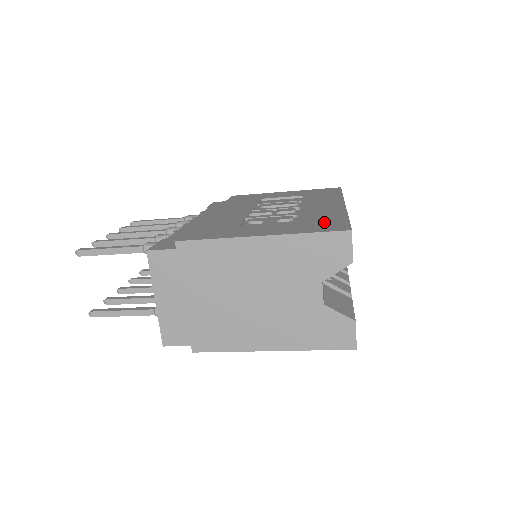
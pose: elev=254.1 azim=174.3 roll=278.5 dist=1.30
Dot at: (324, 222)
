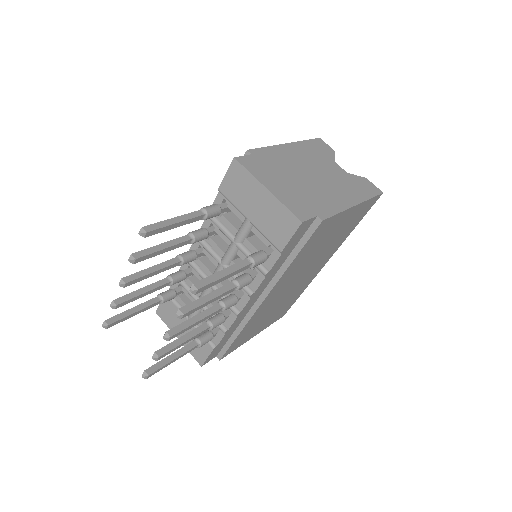
Dot at: occluded
